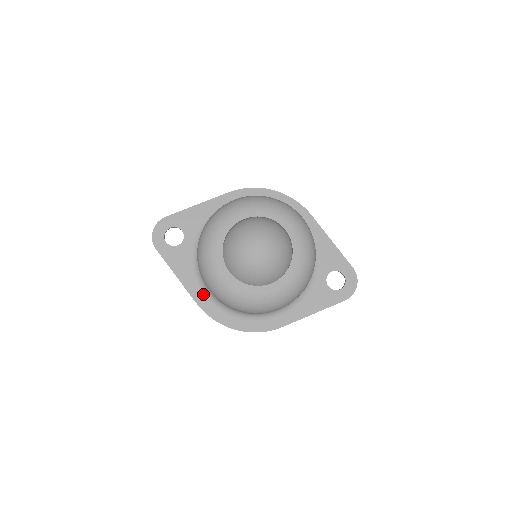
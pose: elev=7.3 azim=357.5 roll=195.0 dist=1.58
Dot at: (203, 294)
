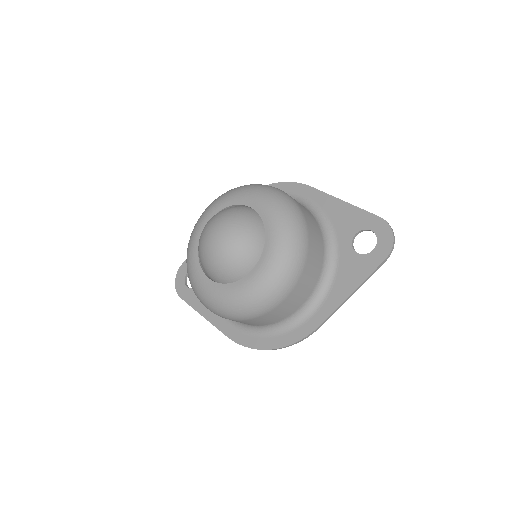
Dot at: (230, 323)
